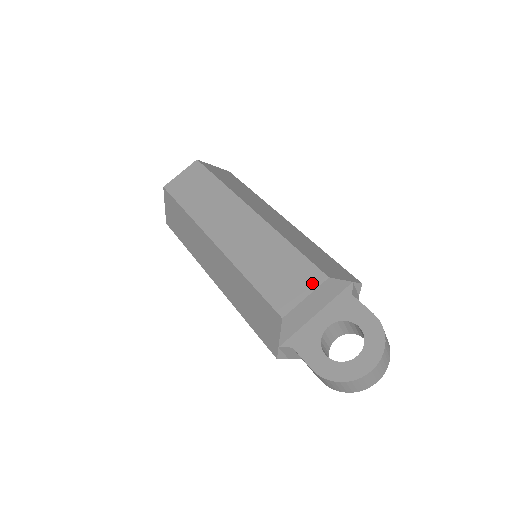
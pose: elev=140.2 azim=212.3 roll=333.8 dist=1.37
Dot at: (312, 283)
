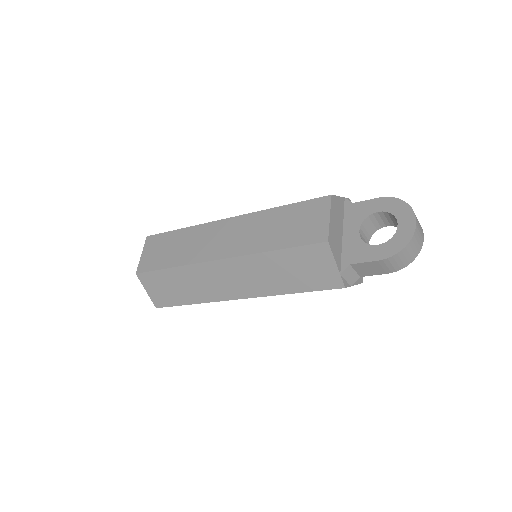
Dot at: (324, 207)
